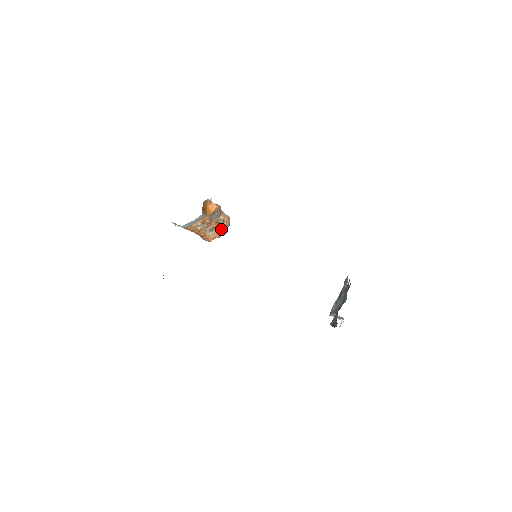
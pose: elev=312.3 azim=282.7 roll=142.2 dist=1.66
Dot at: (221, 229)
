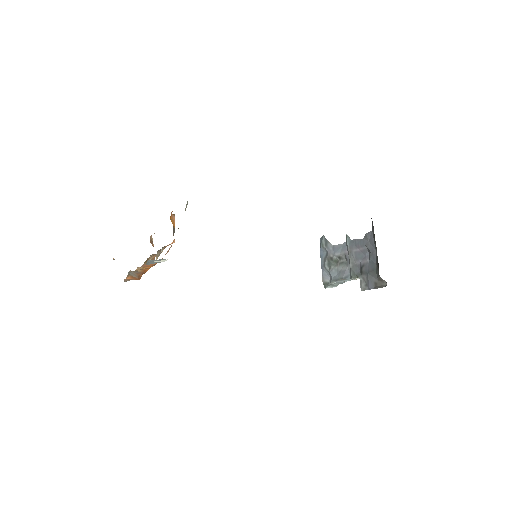
Dot at: occluded
